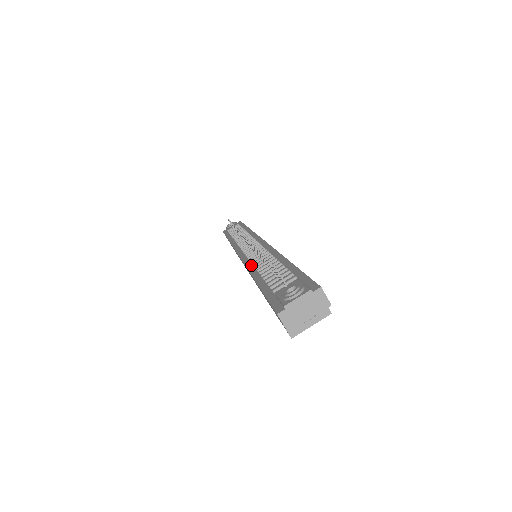
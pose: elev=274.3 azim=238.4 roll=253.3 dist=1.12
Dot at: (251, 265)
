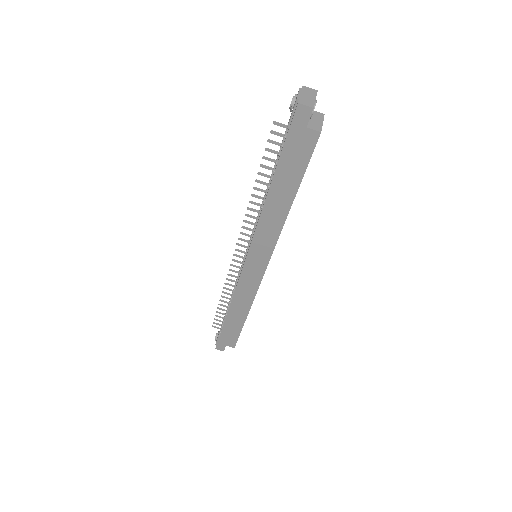
Dot at: (259, 217)
